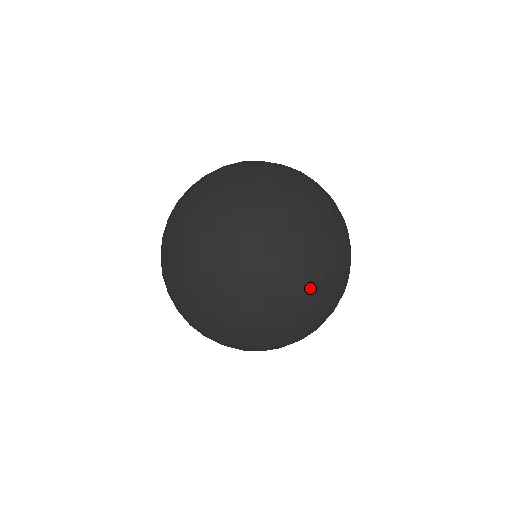
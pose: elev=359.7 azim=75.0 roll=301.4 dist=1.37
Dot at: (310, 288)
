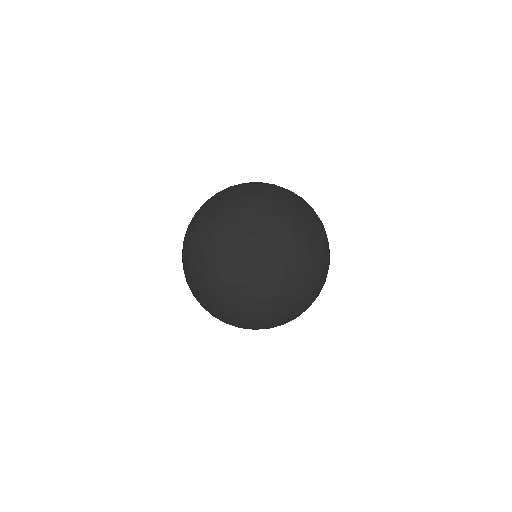
Dot at: occluded
